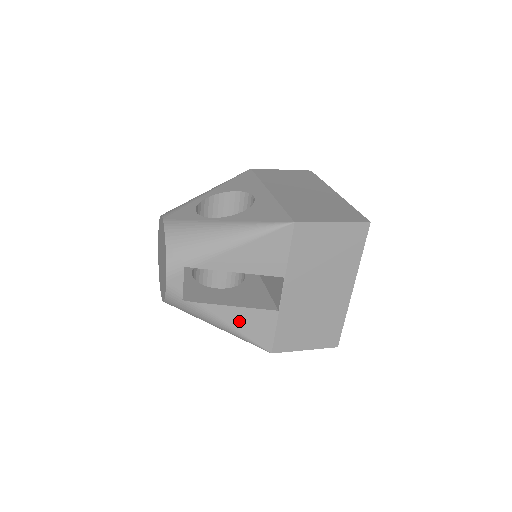
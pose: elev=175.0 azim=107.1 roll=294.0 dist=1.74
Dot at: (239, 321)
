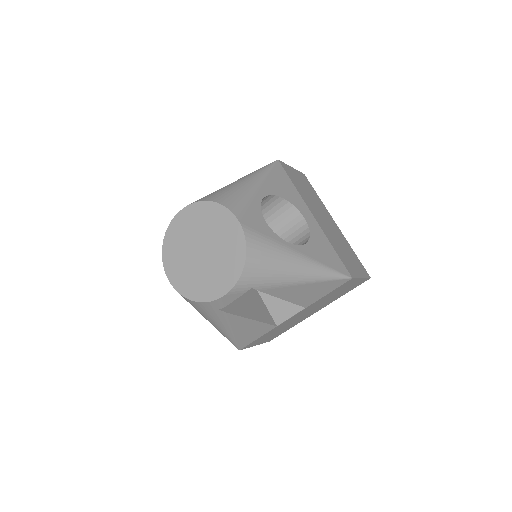
Dot at: (244, 329)
